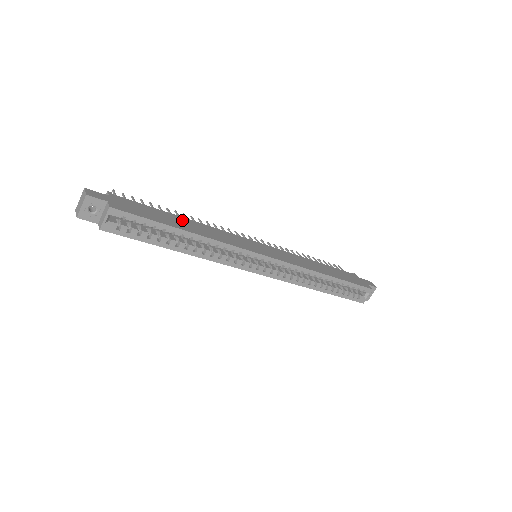
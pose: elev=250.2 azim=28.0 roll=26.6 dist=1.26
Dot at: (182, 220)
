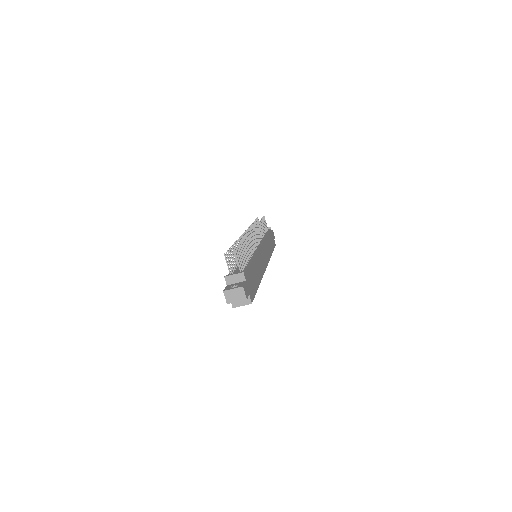
Dot at: (255, 267)
